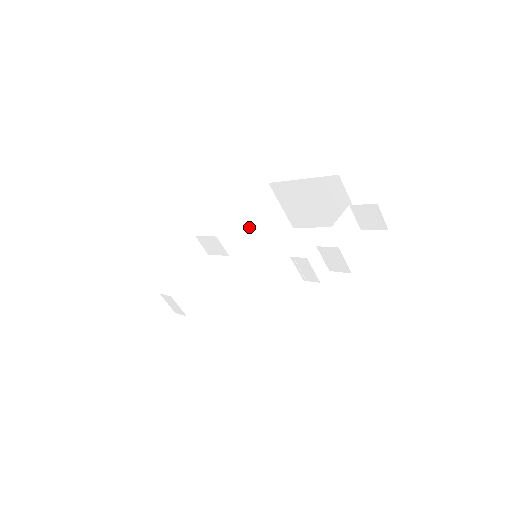
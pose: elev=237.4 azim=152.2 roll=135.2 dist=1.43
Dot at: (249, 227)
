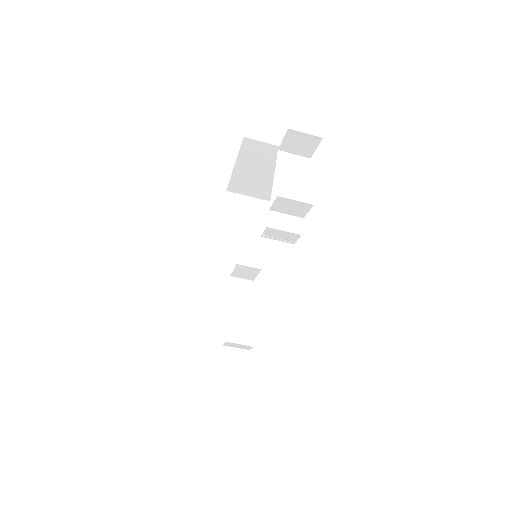
Dot at: (237, 238)
